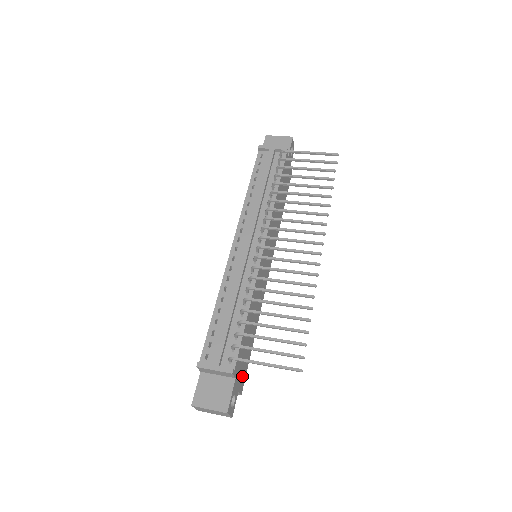
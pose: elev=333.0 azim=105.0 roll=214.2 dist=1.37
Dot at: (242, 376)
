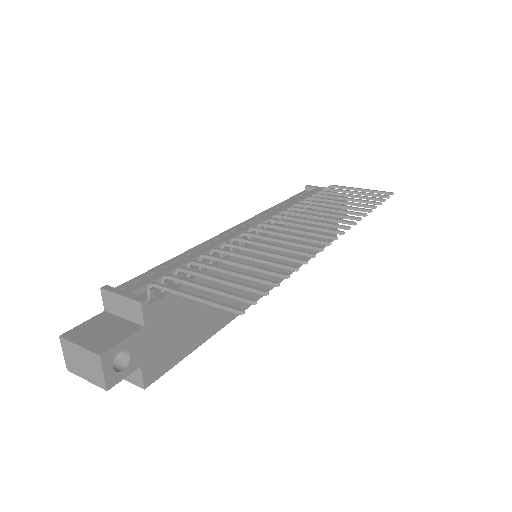
Dot at: (160, 355)
